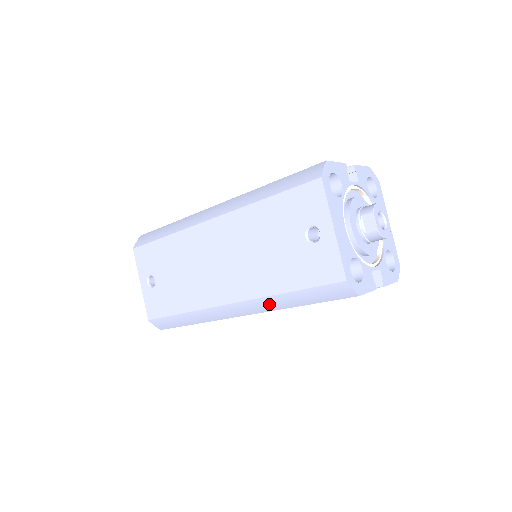
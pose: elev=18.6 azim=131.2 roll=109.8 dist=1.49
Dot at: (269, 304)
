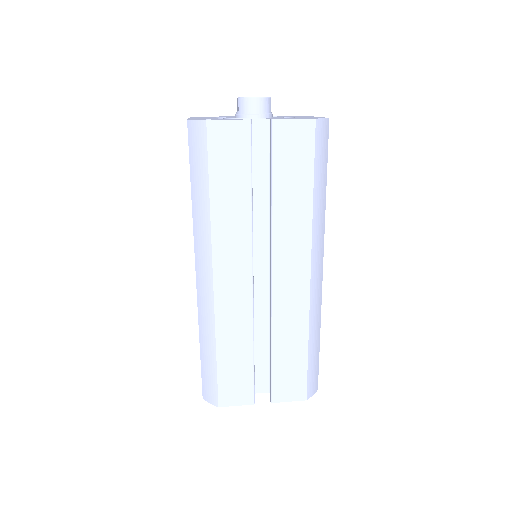
Dot at: (201, 228)
